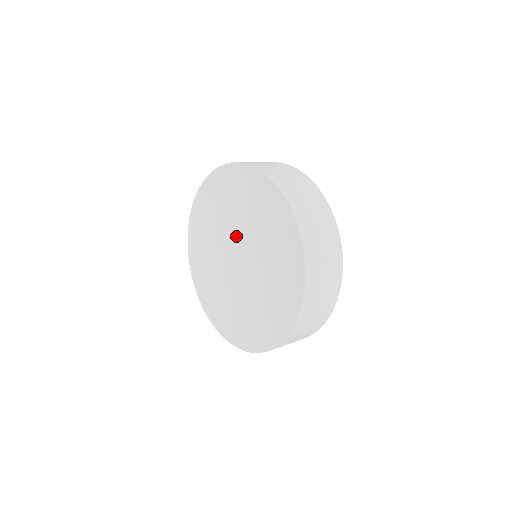
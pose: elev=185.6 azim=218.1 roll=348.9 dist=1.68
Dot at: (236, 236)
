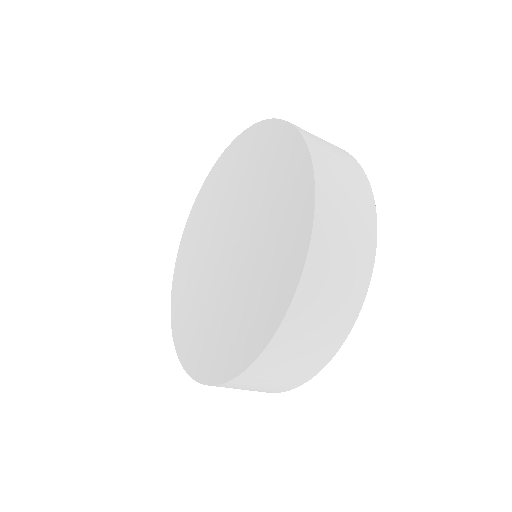
Dot at: (248, 231)
